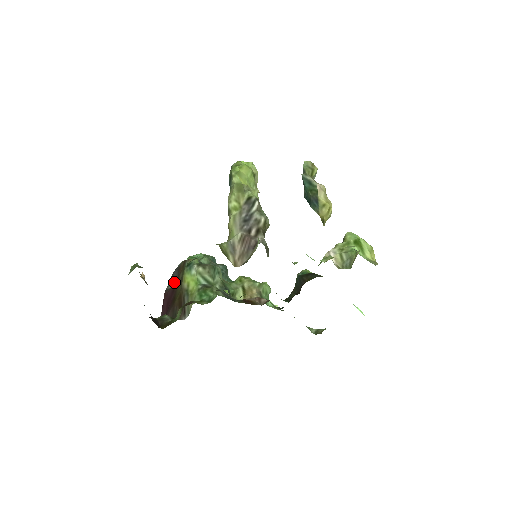
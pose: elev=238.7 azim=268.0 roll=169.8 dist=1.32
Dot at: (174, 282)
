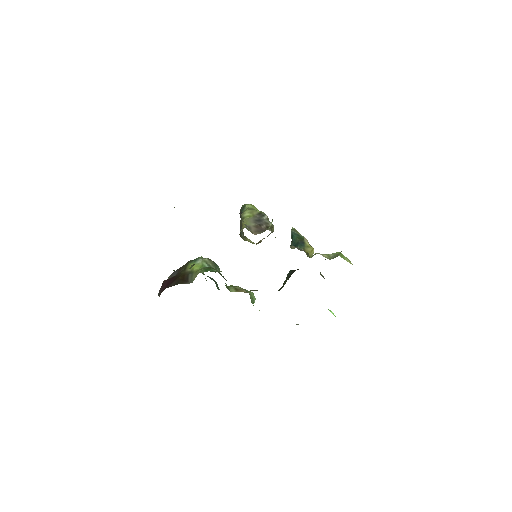
Dot at: occluded
